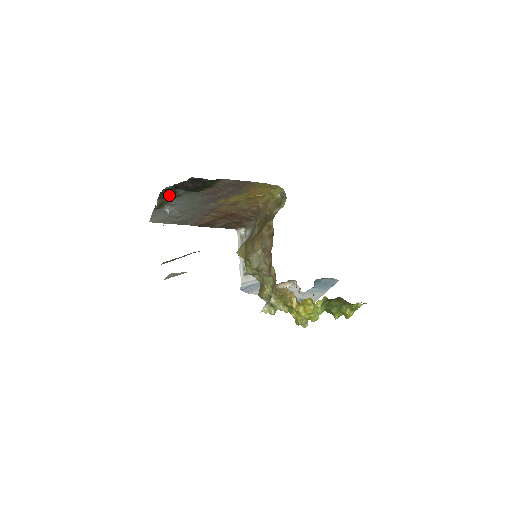
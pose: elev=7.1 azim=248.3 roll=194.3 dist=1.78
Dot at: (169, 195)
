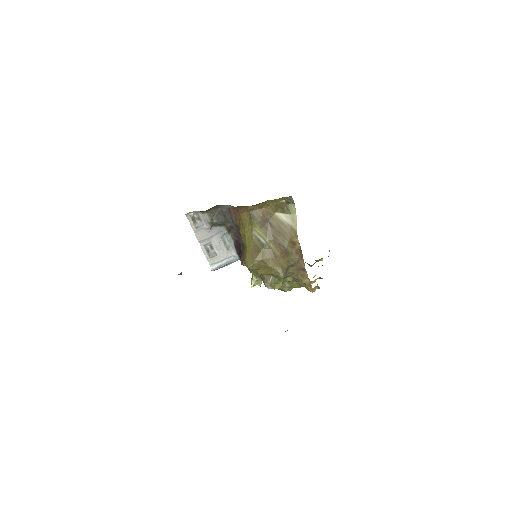
Dot at: occluded
